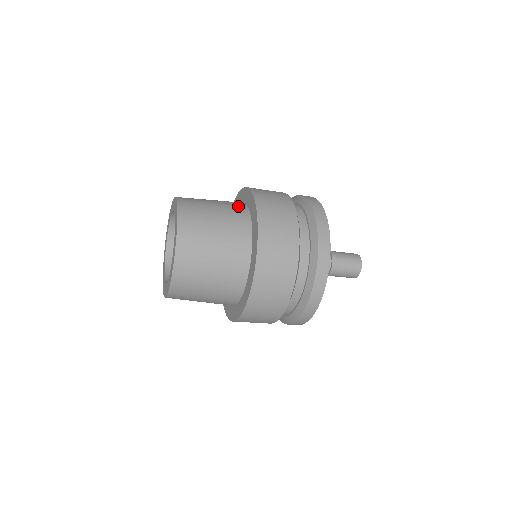
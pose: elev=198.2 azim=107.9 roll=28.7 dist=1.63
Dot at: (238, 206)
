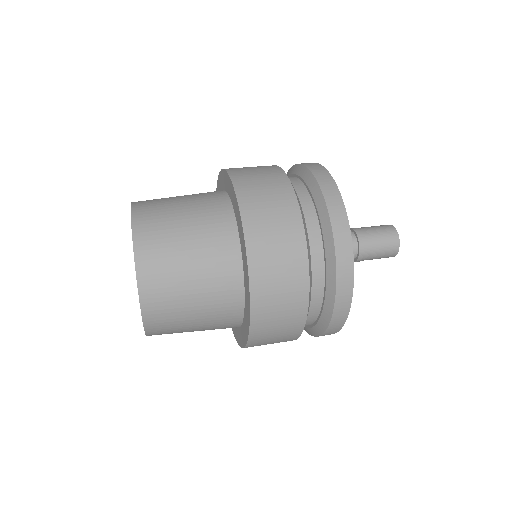
Dot at: (228, 272)
